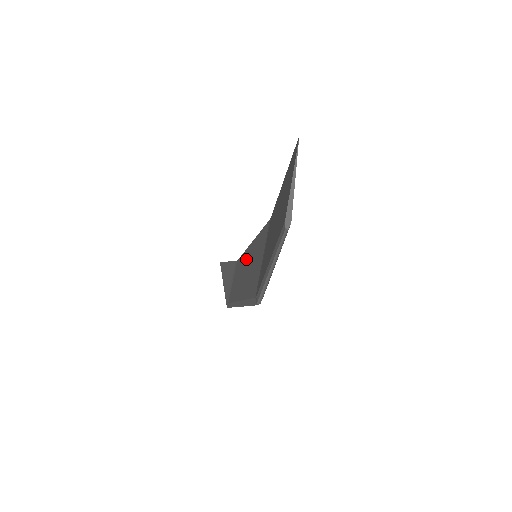
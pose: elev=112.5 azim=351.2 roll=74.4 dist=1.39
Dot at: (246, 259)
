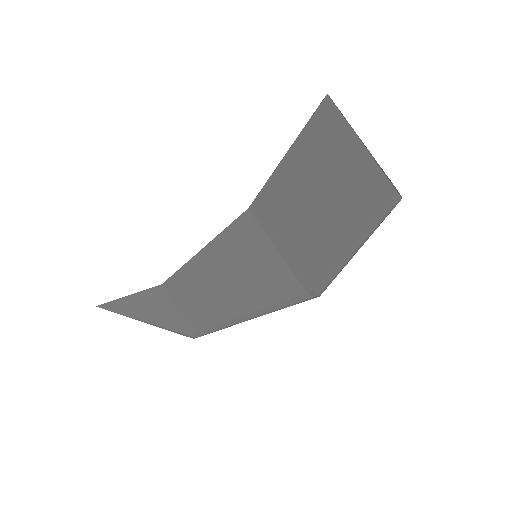
Dot at: (206, 271)
